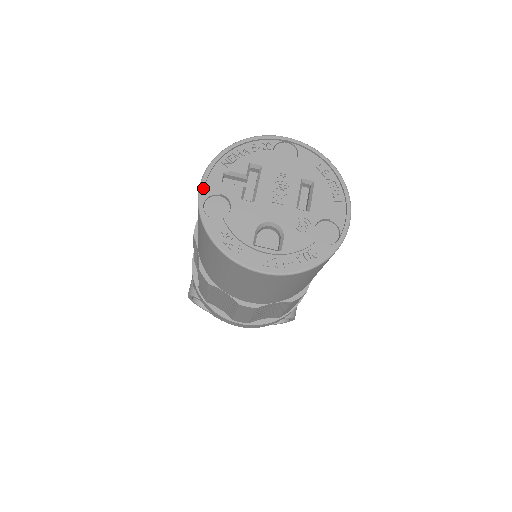
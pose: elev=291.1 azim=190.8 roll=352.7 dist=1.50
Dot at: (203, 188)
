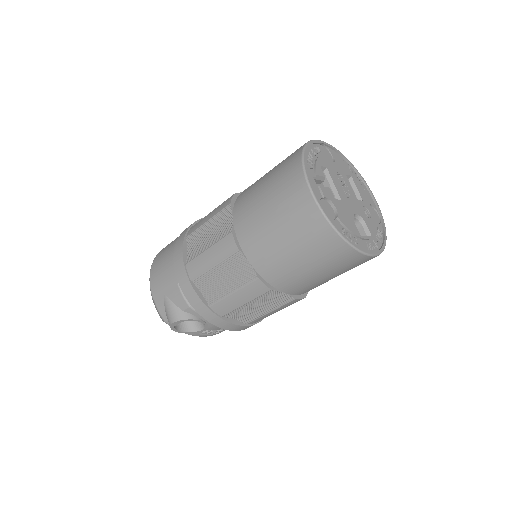
Dot at: (315, 194)
